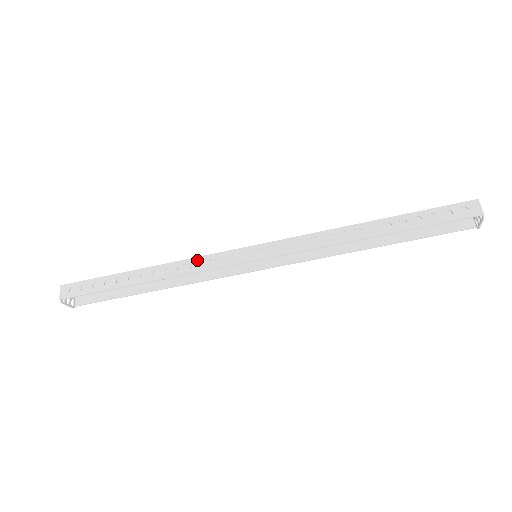
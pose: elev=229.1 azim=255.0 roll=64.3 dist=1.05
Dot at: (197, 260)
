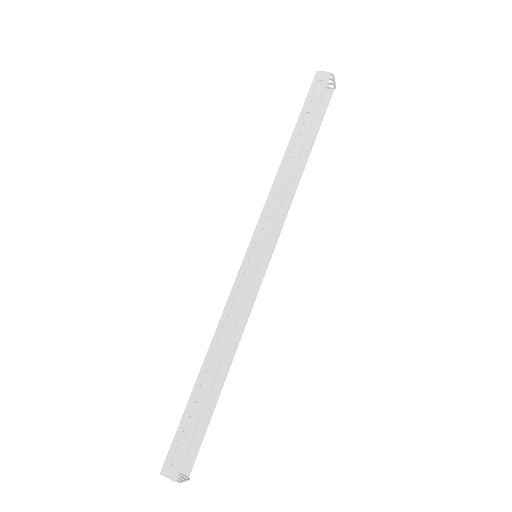
Dot at: (228, 307)
